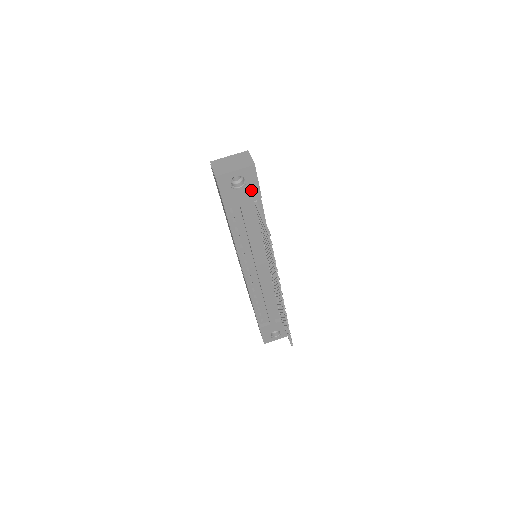
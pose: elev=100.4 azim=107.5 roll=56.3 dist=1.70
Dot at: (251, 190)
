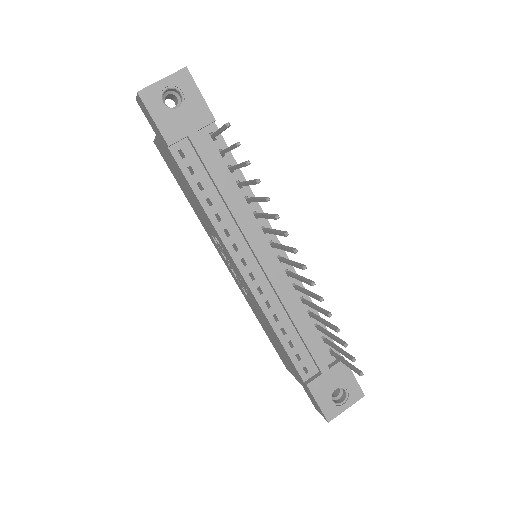
Dot at: (196, 109)
